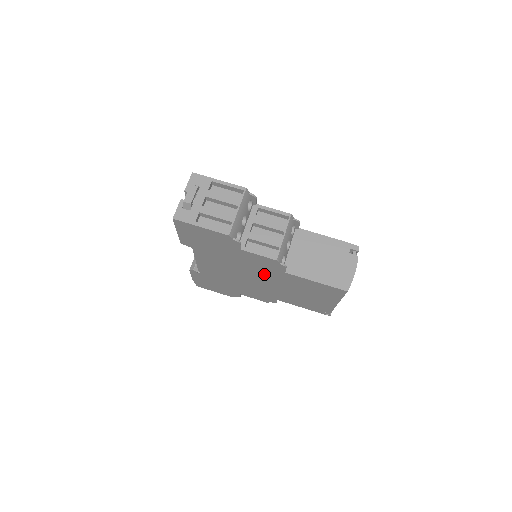
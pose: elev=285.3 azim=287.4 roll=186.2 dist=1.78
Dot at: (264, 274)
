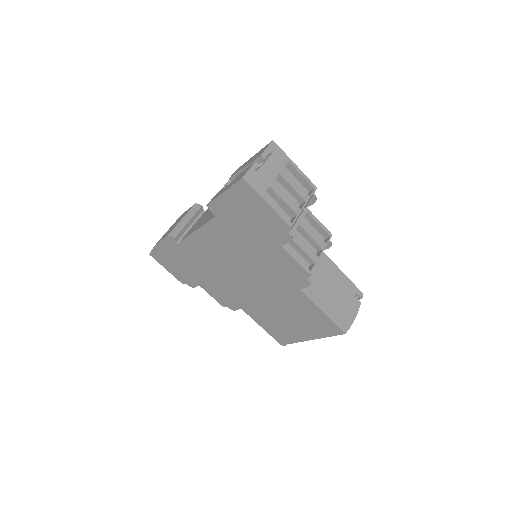
Dot at: (269, 280)
